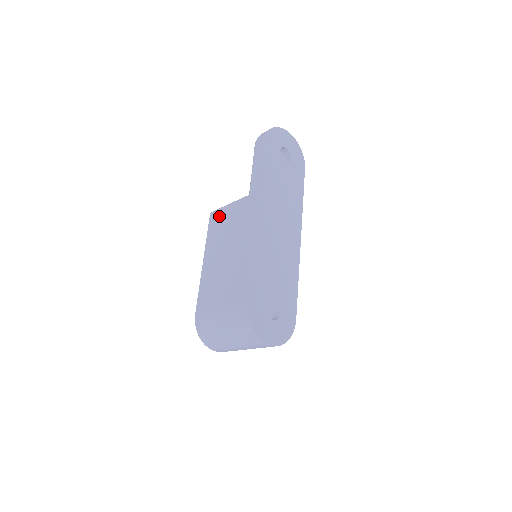
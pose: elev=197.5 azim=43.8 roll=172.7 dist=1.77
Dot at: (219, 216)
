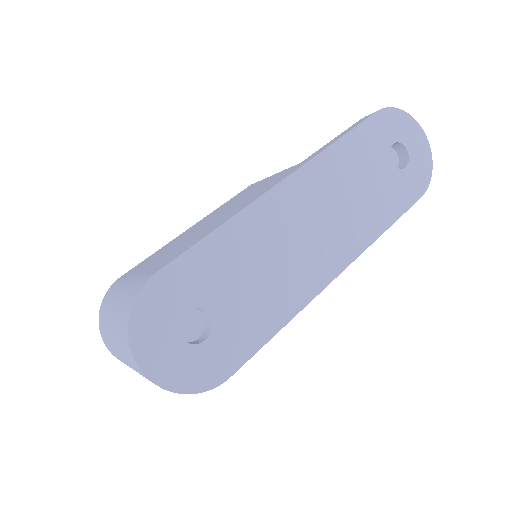
Dot at: (253, 185)
